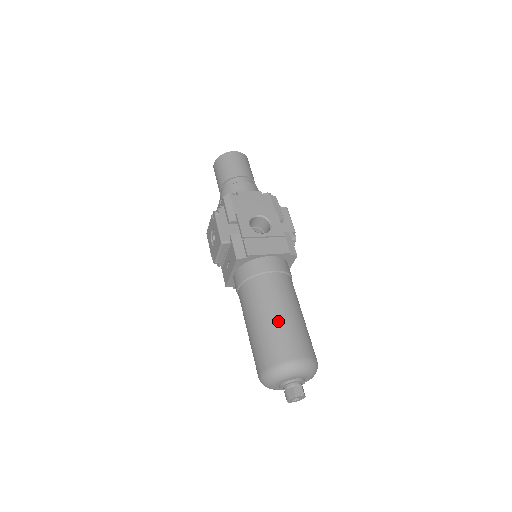
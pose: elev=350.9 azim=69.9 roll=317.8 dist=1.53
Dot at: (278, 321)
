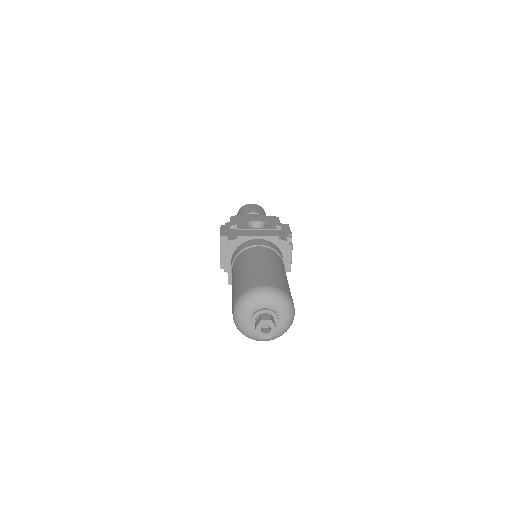
Dot at: (254, 268)
